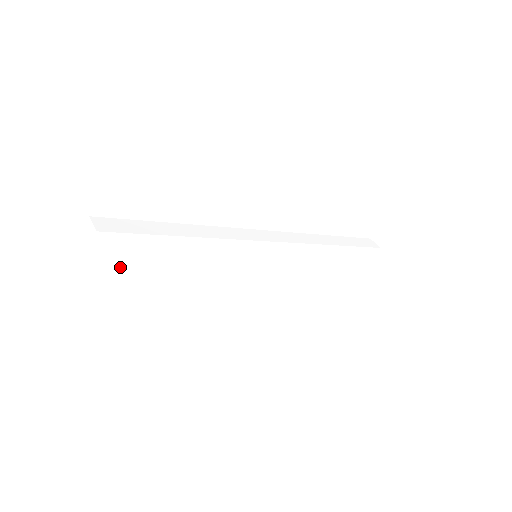
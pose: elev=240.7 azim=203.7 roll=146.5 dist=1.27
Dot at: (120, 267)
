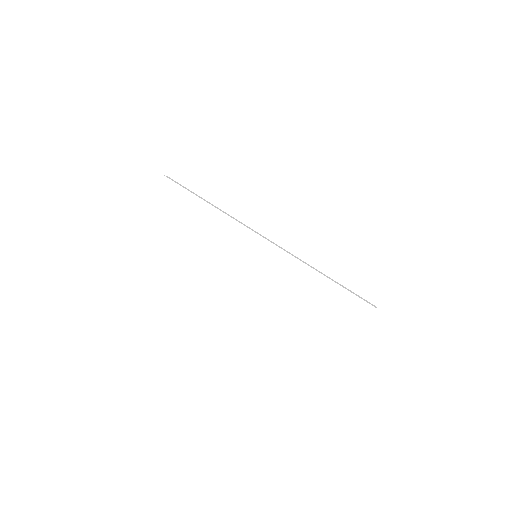
Dot at: (166, 204)
